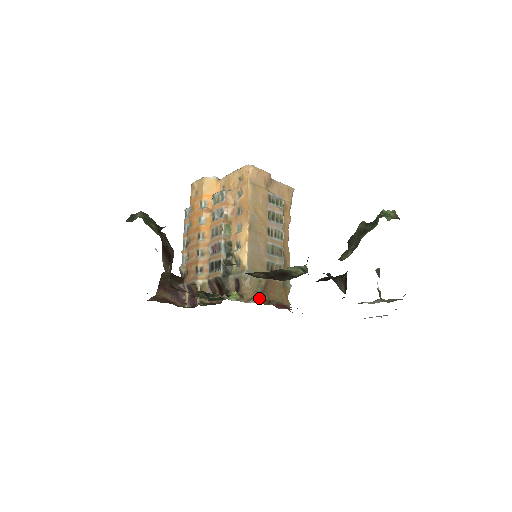
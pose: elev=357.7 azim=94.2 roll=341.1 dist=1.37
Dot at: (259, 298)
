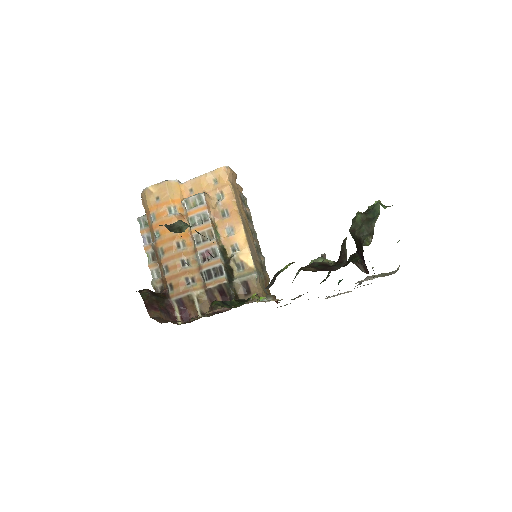
Dot at: (272, 296)
